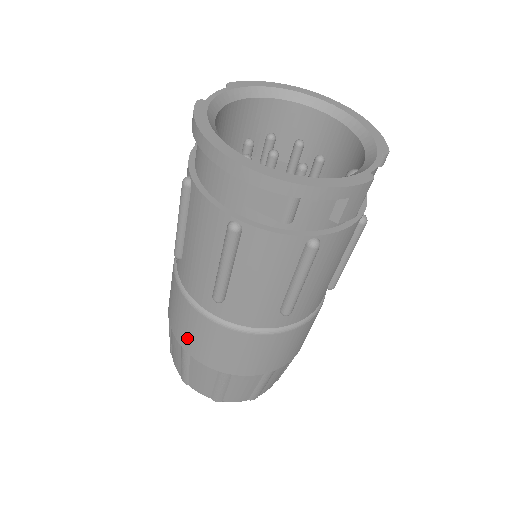
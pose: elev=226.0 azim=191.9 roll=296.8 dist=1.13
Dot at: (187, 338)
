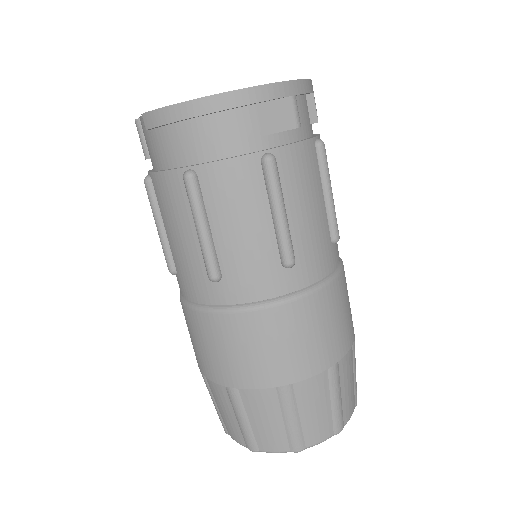
Dot at: (281, 362)
